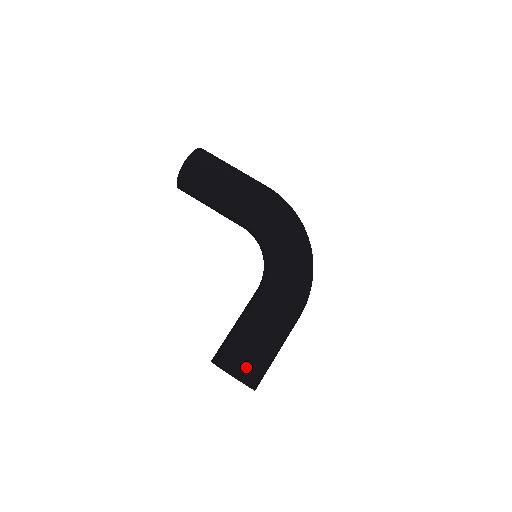
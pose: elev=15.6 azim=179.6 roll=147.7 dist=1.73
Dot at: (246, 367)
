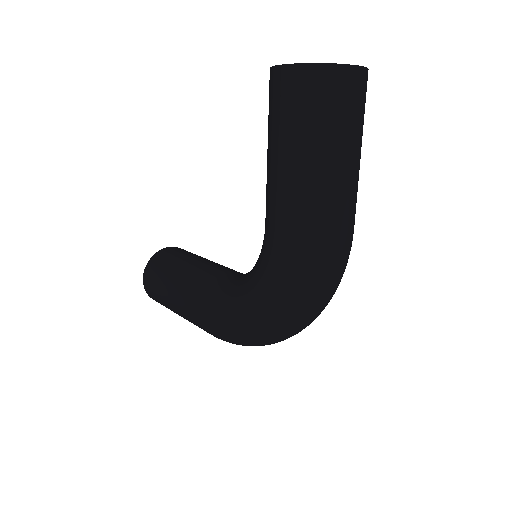
Dot at: (152, 293)
